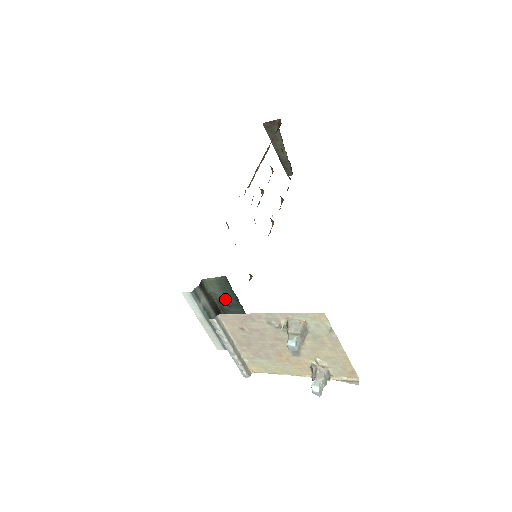
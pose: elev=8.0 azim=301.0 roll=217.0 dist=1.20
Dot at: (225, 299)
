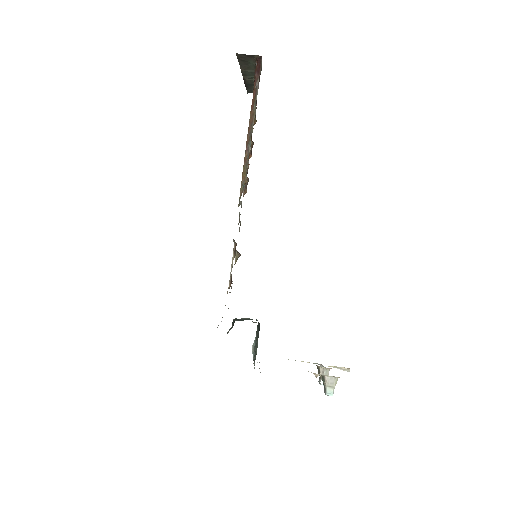
Dot at: occluded
